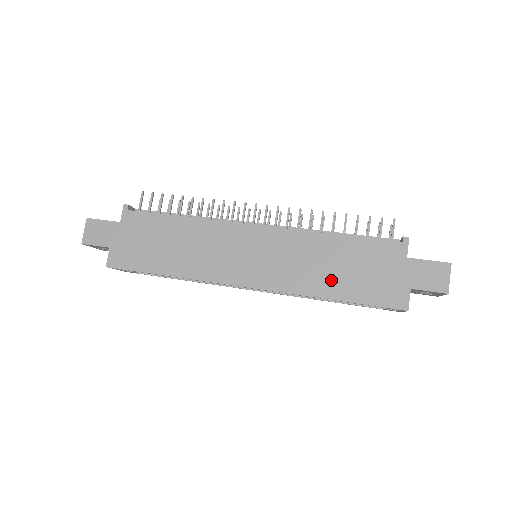
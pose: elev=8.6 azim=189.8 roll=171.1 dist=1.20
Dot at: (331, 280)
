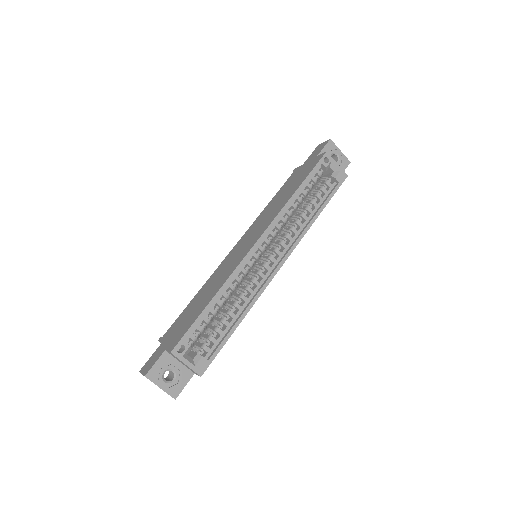
Dot at: (287, 195)
